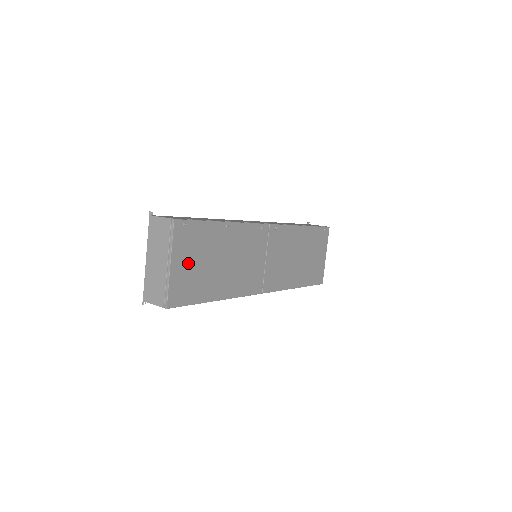
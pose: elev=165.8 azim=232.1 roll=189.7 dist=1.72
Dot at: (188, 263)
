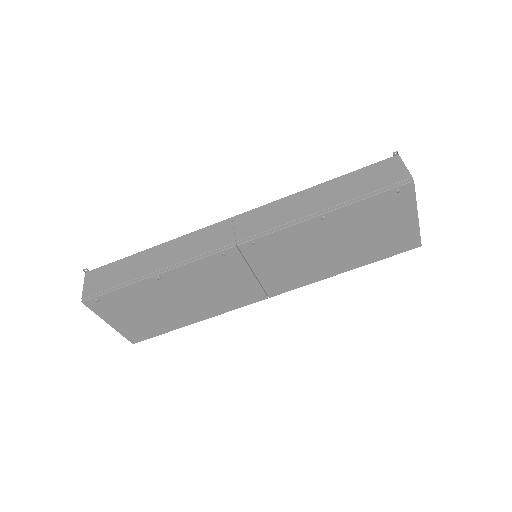
Dot at: (130, 317)
